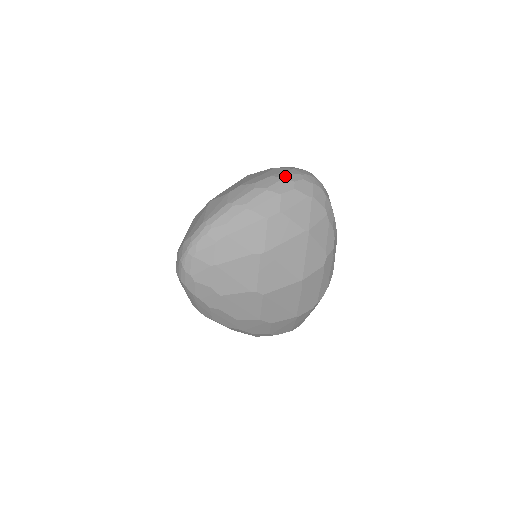
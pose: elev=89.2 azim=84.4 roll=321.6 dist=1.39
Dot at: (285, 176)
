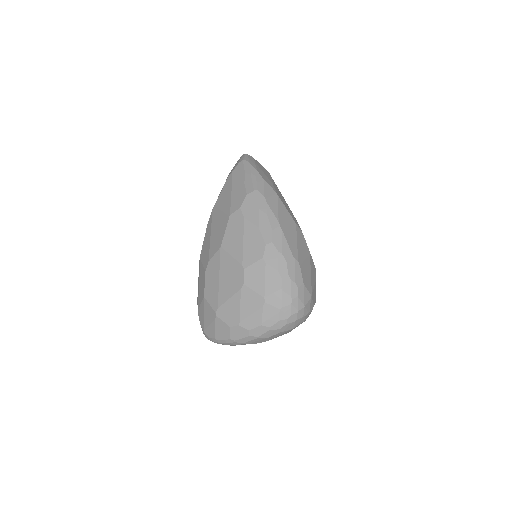
Dot at: (272, 326)
